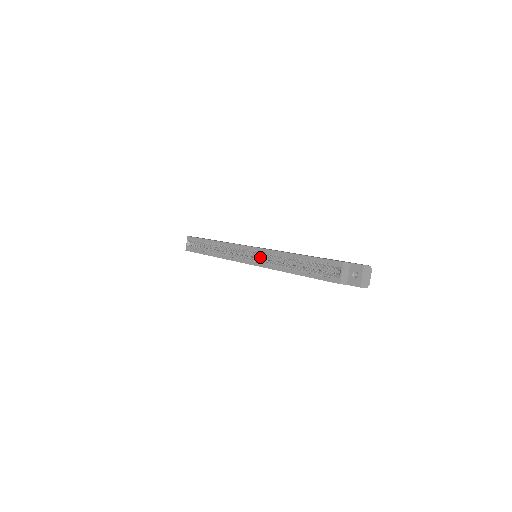
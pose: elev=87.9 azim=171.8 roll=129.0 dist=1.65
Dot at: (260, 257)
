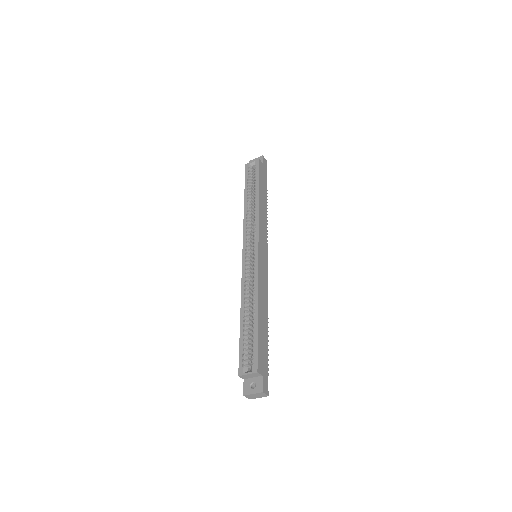
Dot at: occluded
